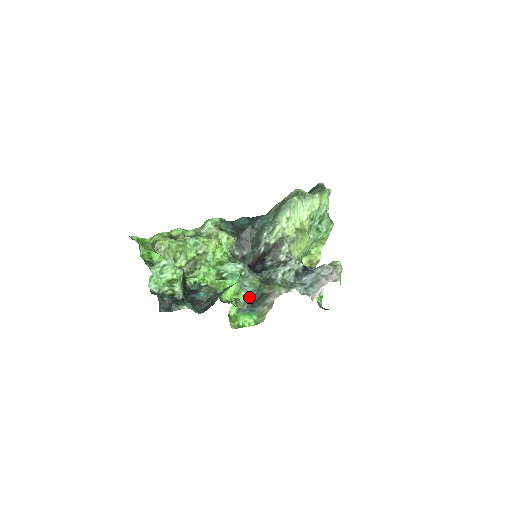
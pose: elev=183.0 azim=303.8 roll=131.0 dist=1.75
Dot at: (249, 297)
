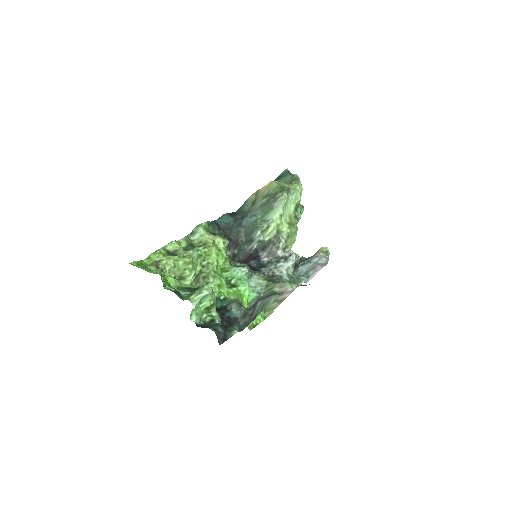
Dot at: (257, 297)
